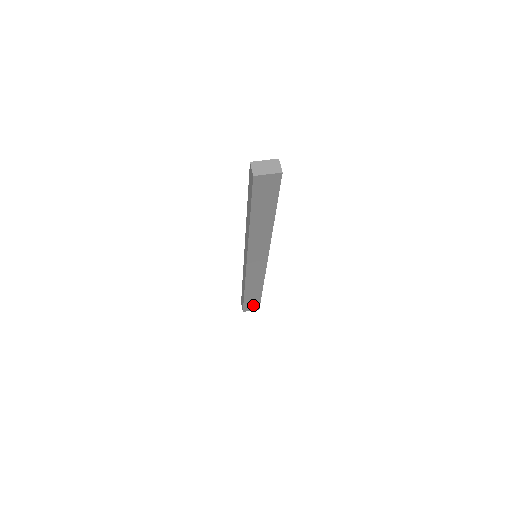
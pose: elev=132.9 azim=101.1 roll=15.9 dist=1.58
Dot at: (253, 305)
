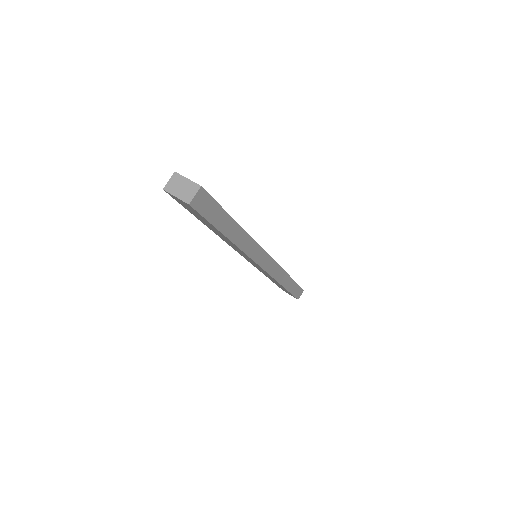
Dot at: occluded
